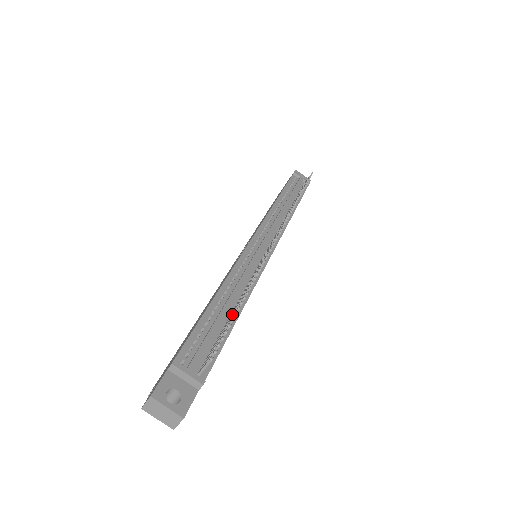
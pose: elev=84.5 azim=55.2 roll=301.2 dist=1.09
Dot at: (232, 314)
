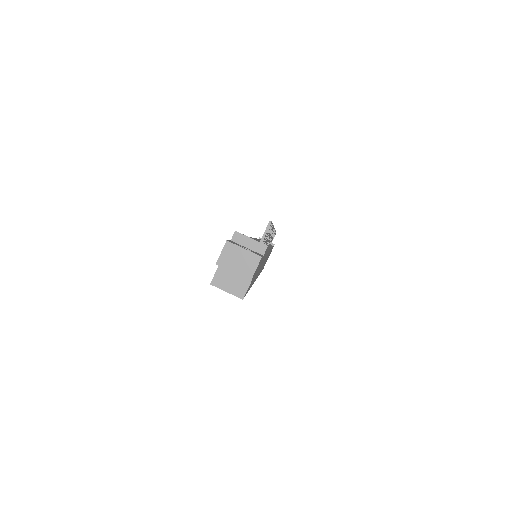
Dot at: occluded
